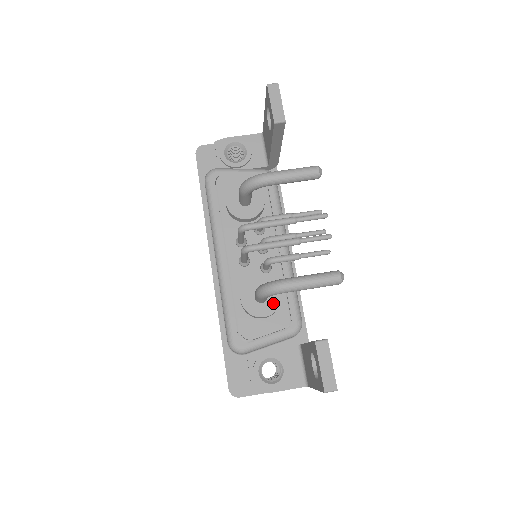
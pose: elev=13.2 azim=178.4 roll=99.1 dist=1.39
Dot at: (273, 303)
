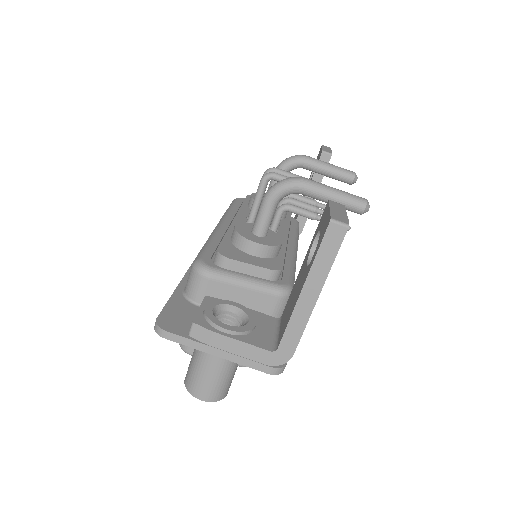
Dot at: (271, 241)
